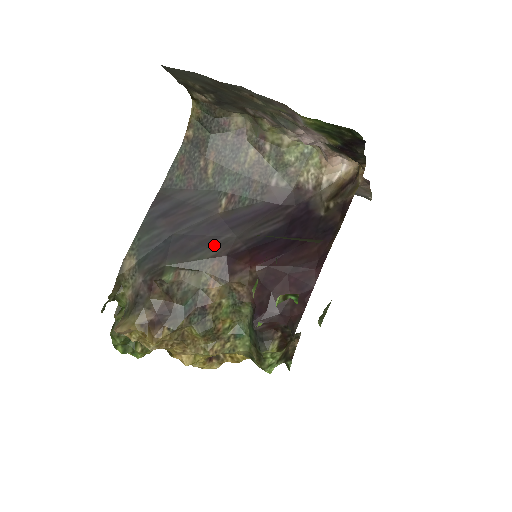
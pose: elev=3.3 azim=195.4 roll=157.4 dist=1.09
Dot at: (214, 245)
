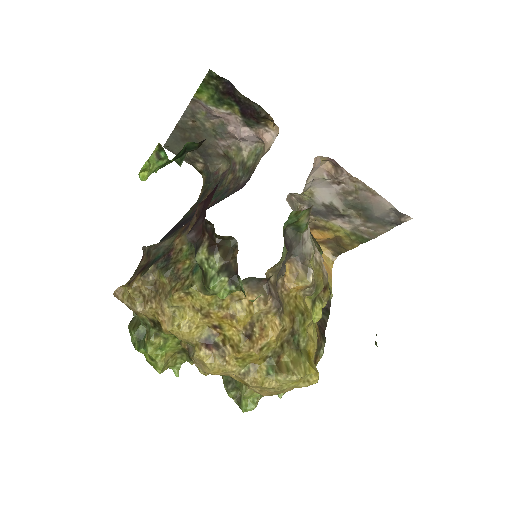
Dot at: occluded
